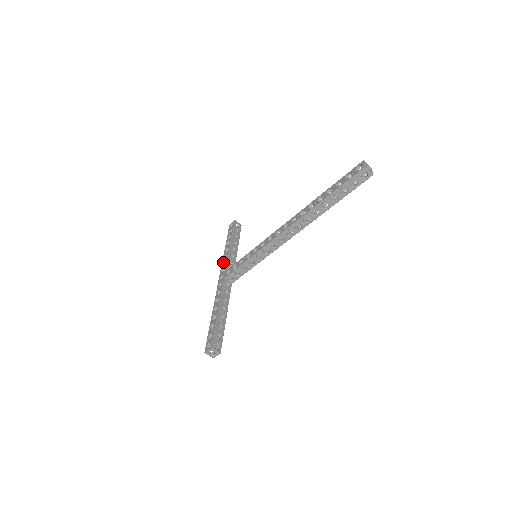
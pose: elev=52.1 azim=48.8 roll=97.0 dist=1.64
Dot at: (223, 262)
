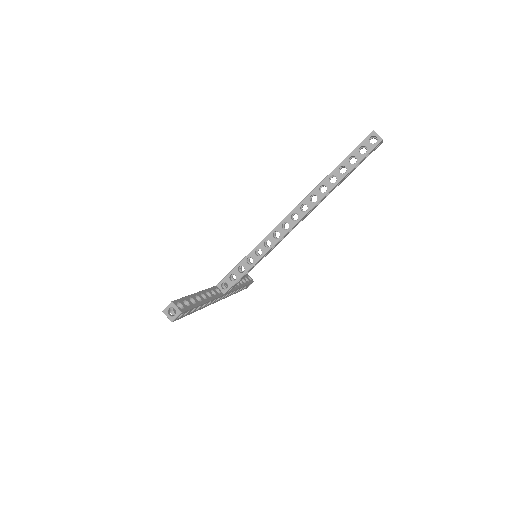
Dot at: occluded
